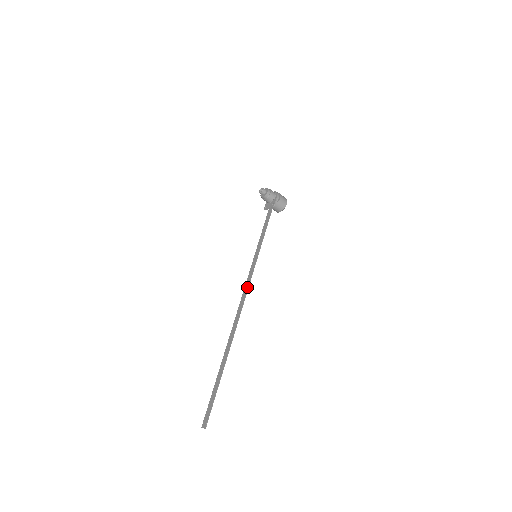
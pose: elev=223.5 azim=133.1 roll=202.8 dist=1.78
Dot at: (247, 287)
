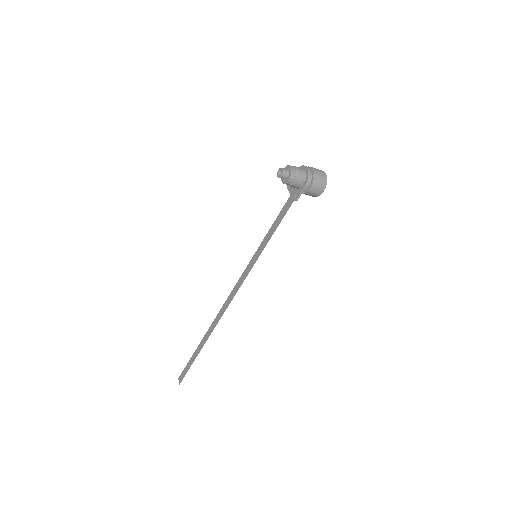
Dot at: (236, 289)
